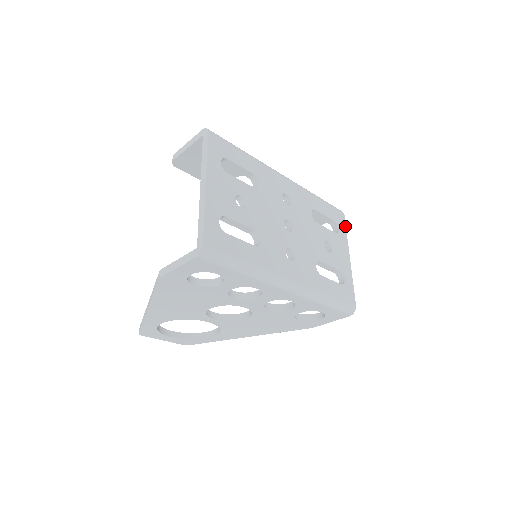
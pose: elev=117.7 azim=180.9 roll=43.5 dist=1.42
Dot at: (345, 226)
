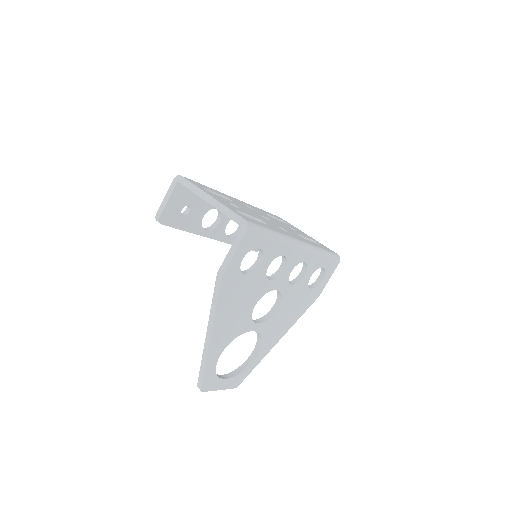
Dot at: (287, 222)
